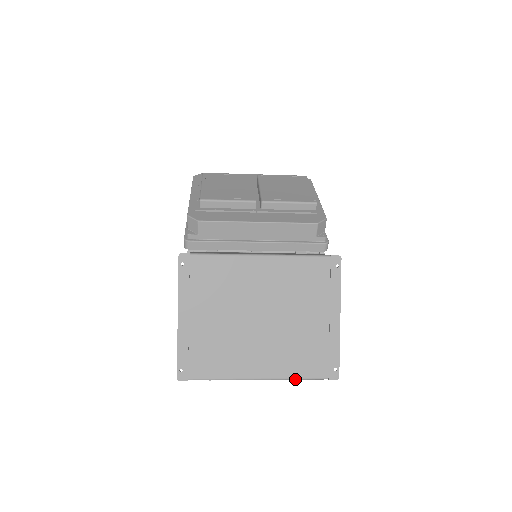
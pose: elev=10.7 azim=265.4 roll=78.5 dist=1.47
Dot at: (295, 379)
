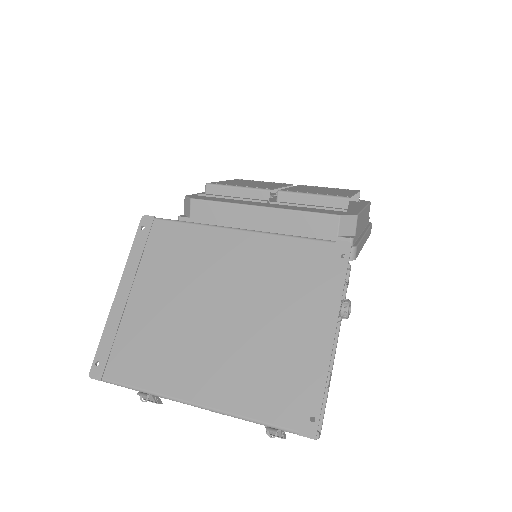
Dot at: (245, 419)
